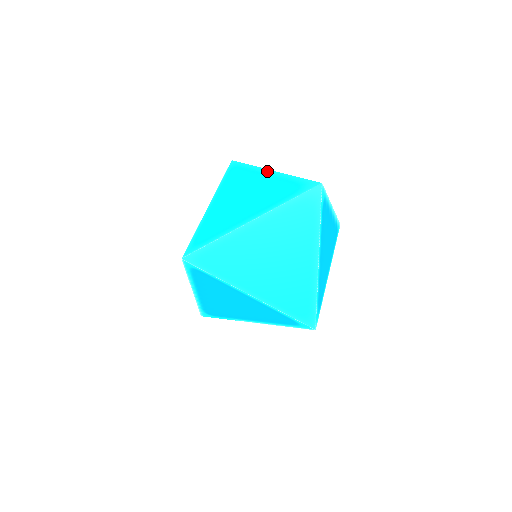
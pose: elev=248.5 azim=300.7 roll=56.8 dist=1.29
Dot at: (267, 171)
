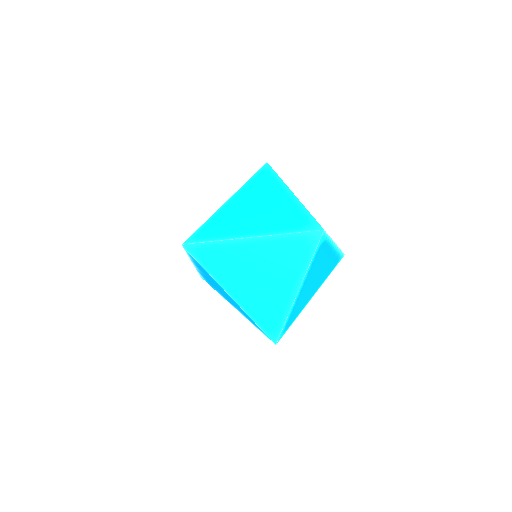
Dot at: (288, 191)
